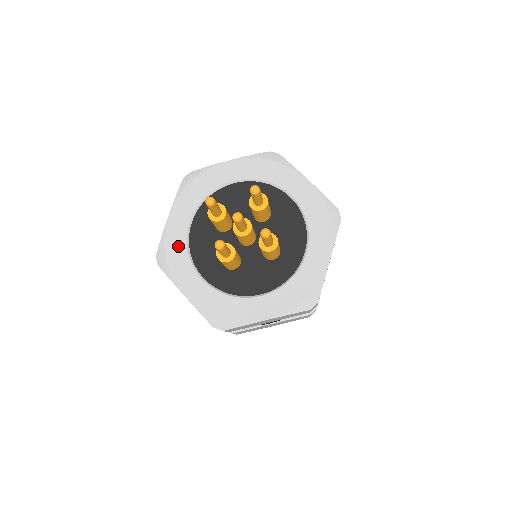
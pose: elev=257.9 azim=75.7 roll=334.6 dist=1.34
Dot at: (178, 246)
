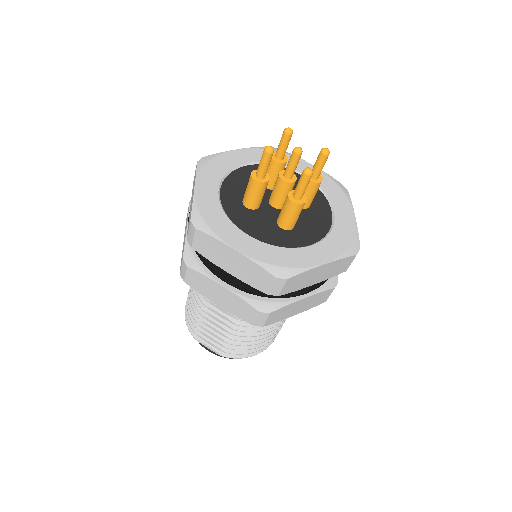
Dot at: (225, 165)
